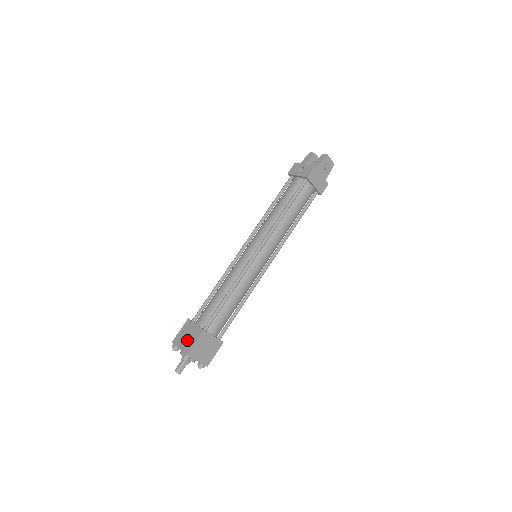
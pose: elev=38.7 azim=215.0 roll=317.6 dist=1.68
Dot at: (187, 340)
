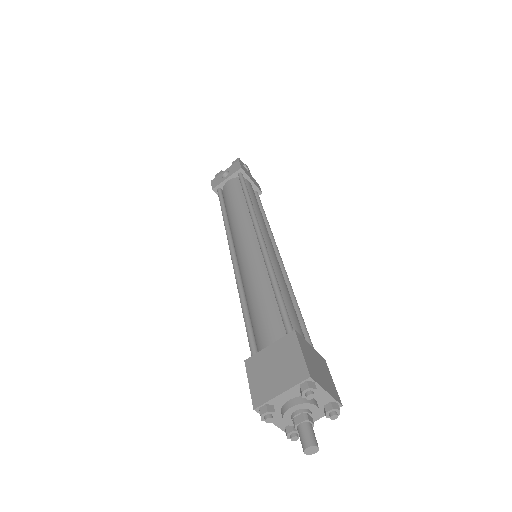
Dot at: (281, 369)
